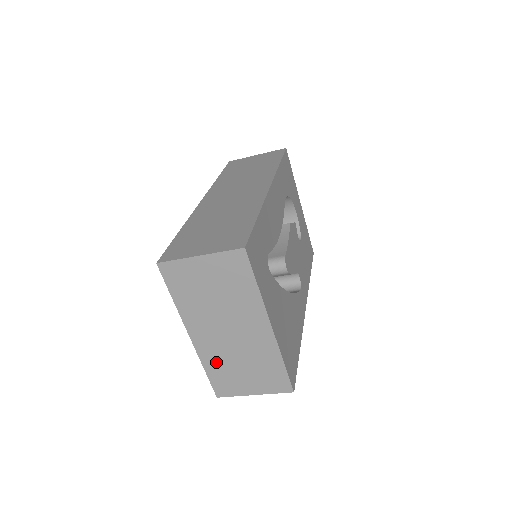
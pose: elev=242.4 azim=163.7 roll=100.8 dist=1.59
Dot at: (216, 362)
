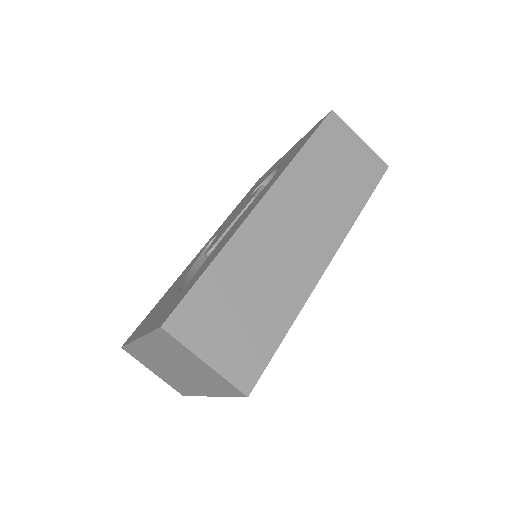
Dot at: (143, 353)
